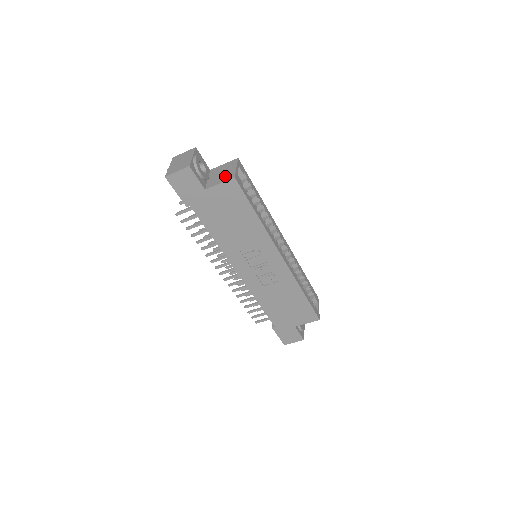
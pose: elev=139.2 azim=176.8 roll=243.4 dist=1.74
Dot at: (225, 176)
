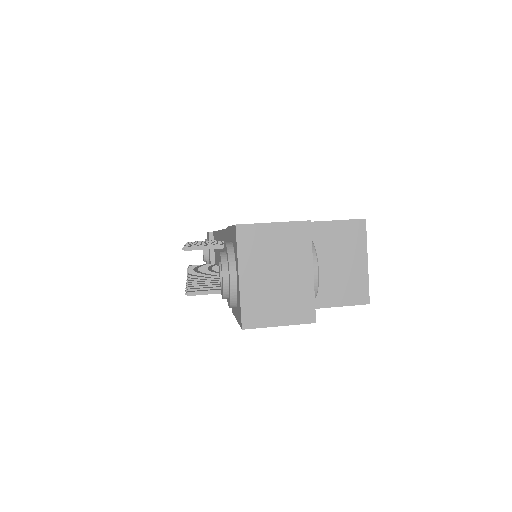
Dot at: (345, 285)
